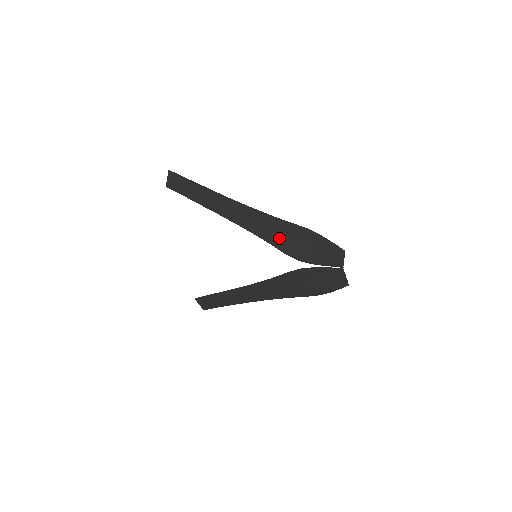
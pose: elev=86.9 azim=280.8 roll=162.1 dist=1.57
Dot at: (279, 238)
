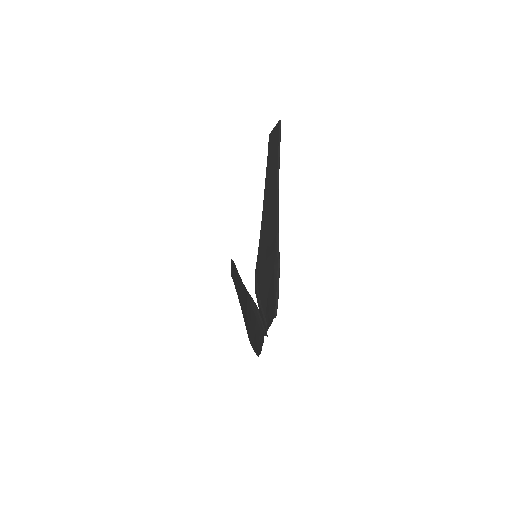
Dot at: (264, 251)
